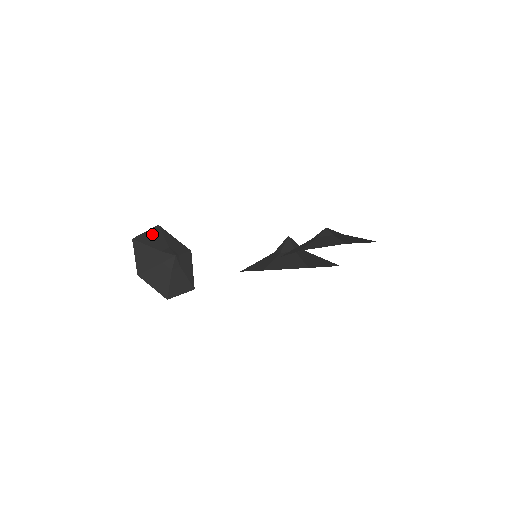
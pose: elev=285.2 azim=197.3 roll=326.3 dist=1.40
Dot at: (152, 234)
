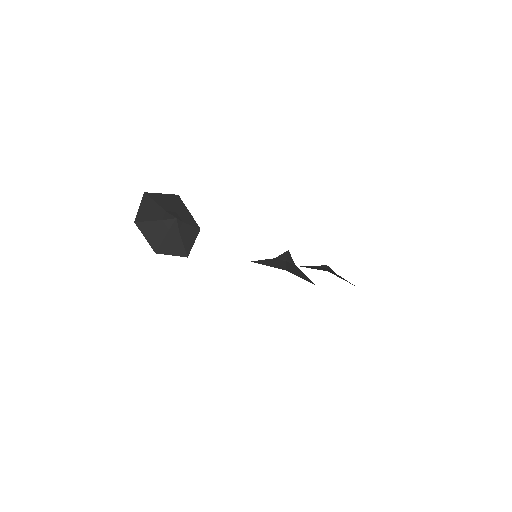
Dot at: (167, 197)
